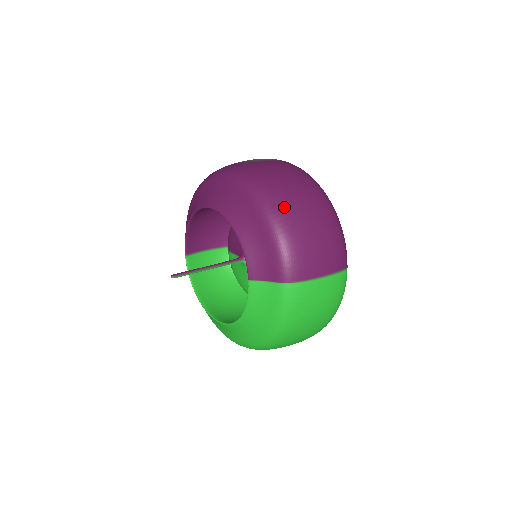
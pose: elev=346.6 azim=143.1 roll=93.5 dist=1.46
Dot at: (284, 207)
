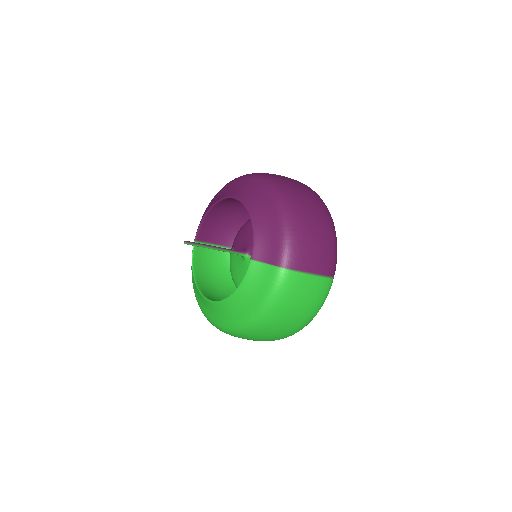
Dot at: (297, 208)
